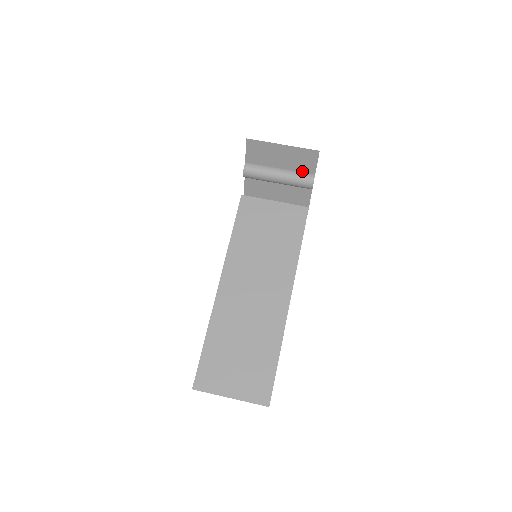
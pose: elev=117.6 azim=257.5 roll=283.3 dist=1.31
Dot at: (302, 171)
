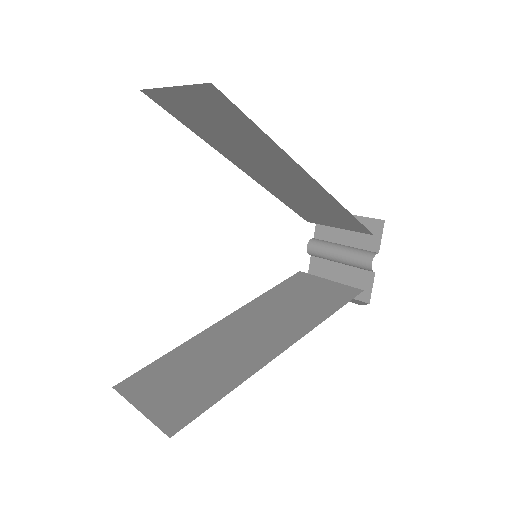
Dot at: (366, 248)
